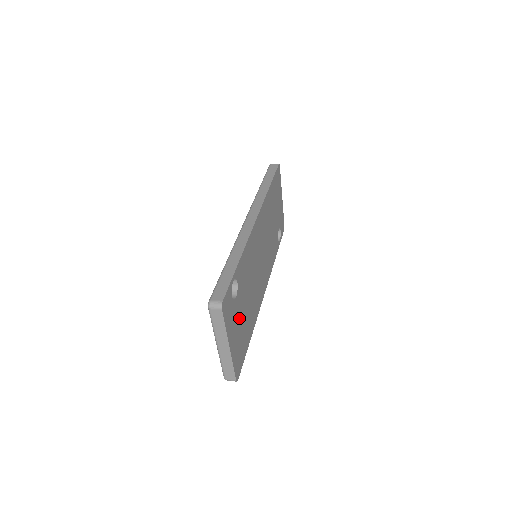
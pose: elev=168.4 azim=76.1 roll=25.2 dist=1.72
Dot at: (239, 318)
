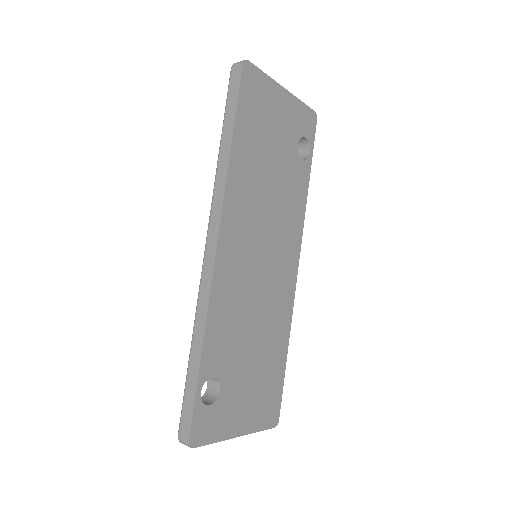
Dot at: (243, 388)
